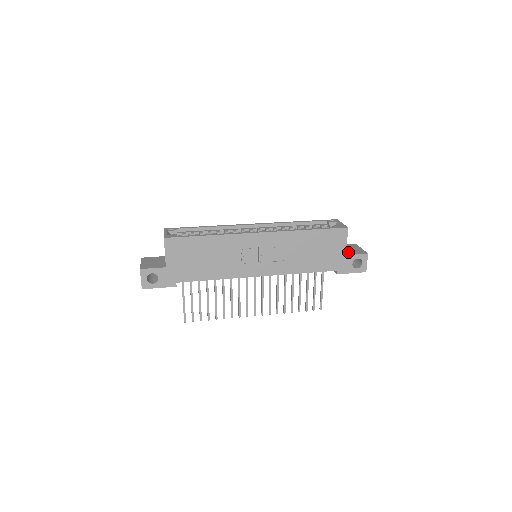
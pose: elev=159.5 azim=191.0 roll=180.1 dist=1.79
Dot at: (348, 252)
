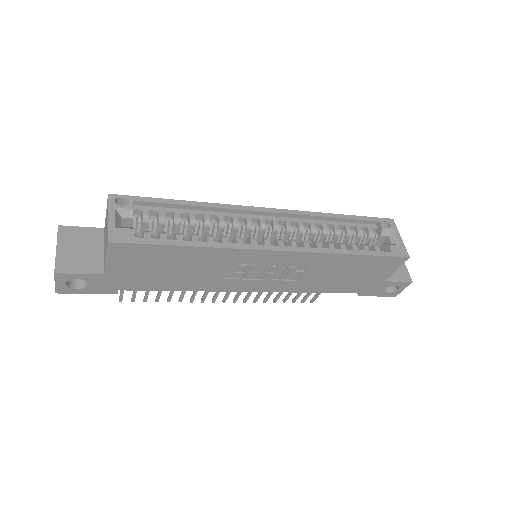
Dot at: occluded
